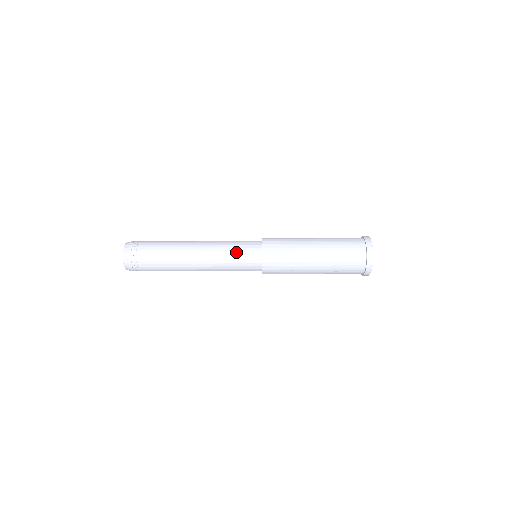
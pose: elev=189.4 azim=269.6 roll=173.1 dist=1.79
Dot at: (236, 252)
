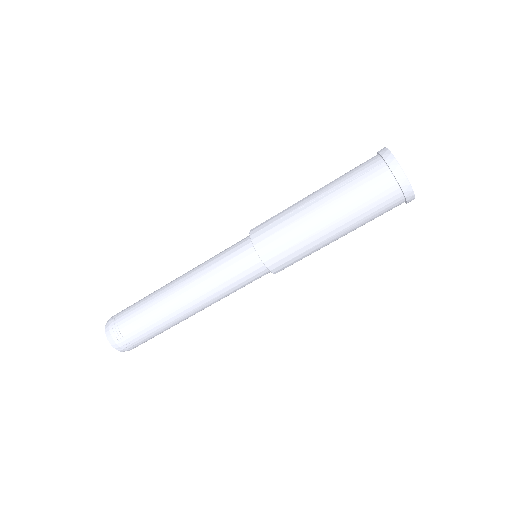
Dot at: occluded
